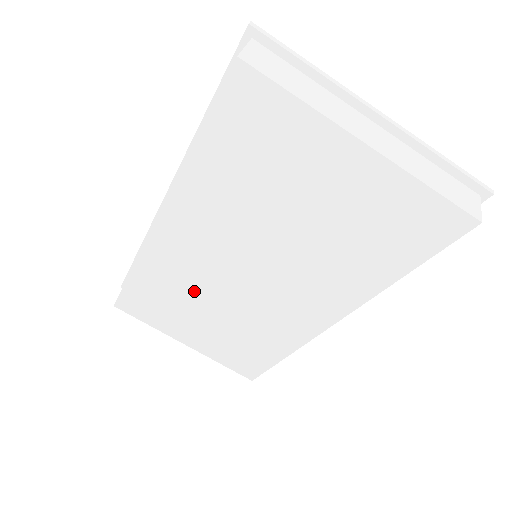
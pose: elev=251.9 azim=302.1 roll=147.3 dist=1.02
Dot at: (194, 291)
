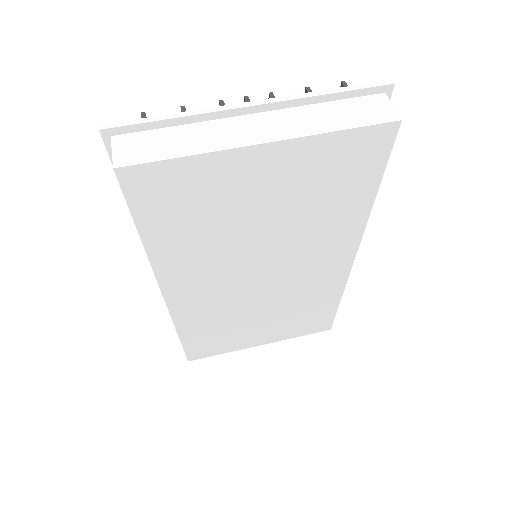
Dot at: (234, 314)
